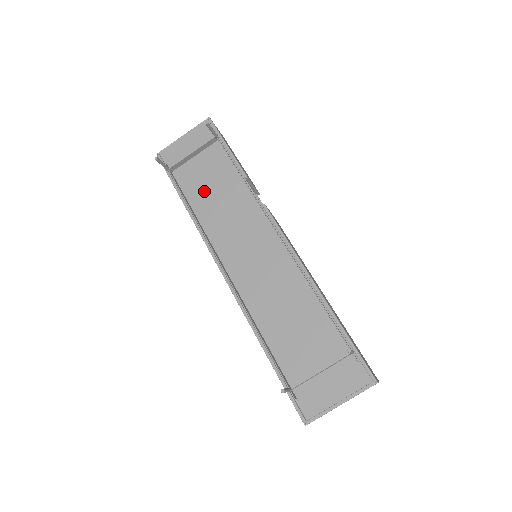
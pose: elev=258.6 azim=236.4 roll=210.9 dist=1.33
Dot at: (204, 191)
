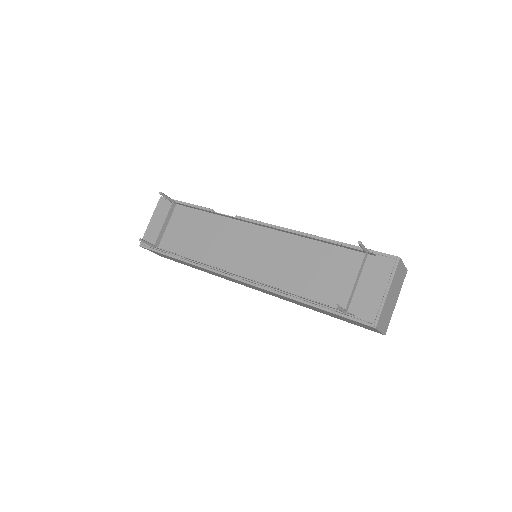
Dot at: (189, 241)
